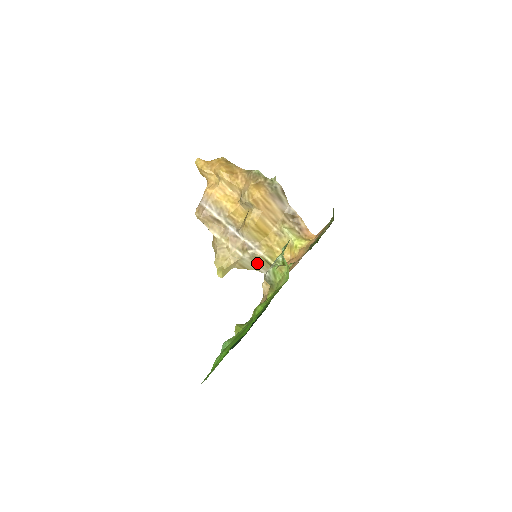
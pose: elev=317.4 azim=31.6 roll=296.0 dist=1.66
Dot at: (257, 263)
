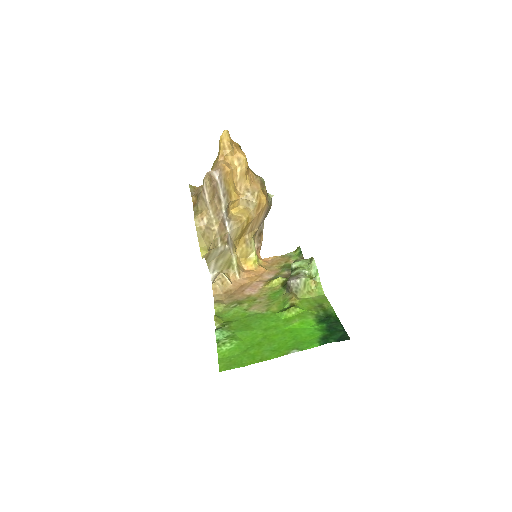
Dot at: (218, 259)
